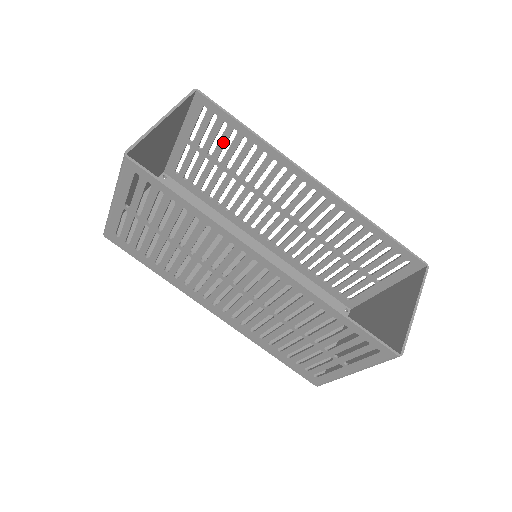
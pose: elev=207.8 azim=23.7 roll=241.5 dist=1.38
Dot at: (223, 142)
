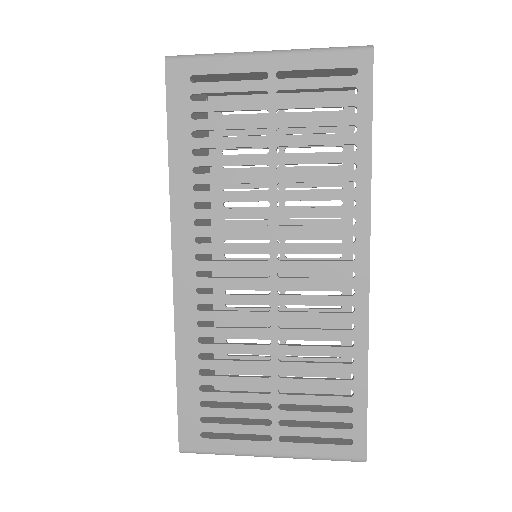
Dot at: occluded
